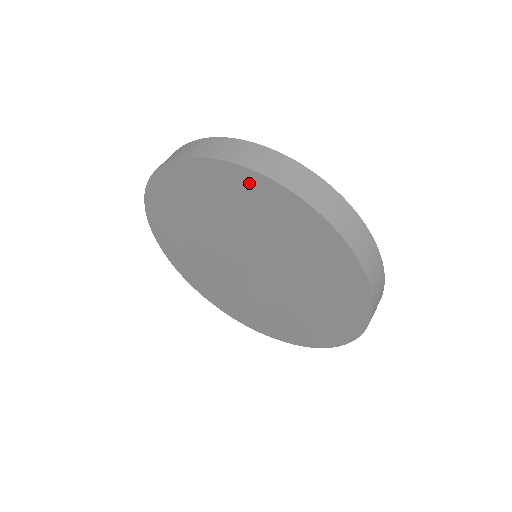
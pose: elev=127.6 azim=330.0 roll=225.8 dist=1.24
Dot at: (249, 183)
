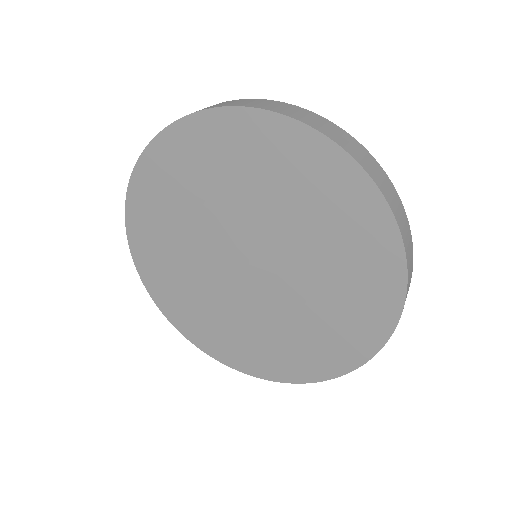
Dot at: (272, 133)
